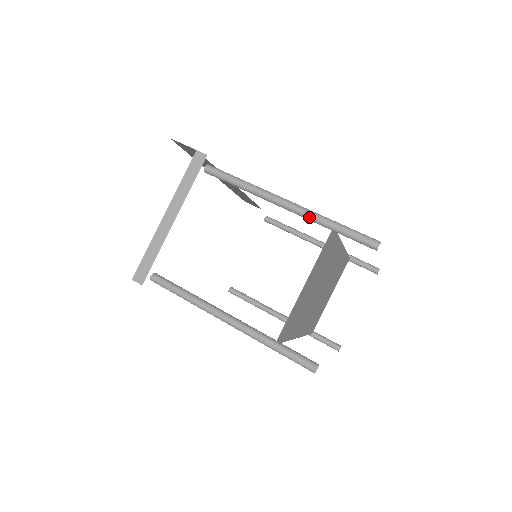
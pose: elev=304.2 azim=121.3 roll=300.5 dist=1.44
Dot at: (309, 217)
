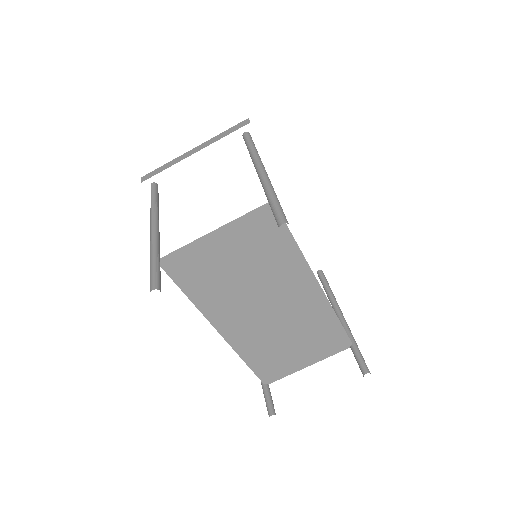
Dot at: (263, 185)
